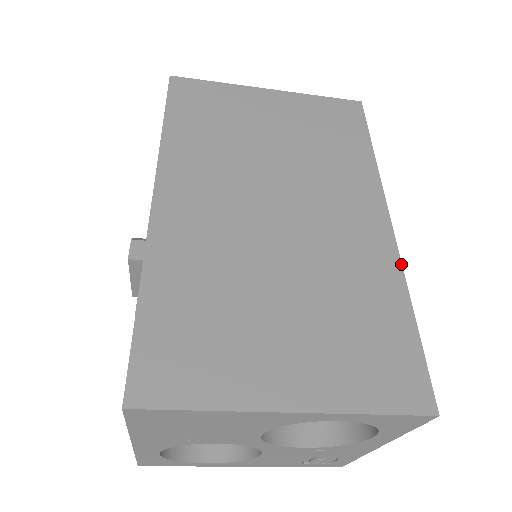
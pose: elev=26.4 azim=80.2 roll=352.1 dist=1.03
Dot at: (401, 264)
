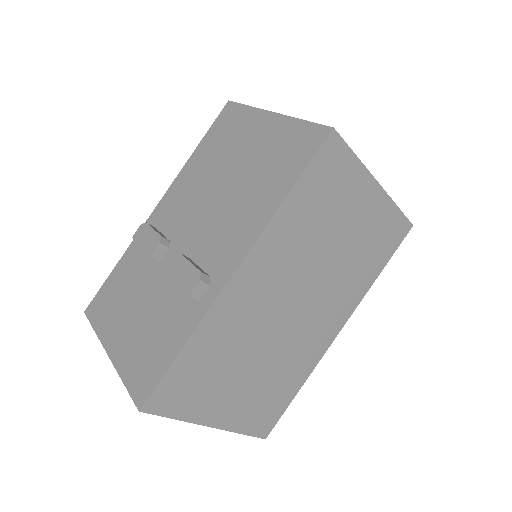
Dot at: occluded
